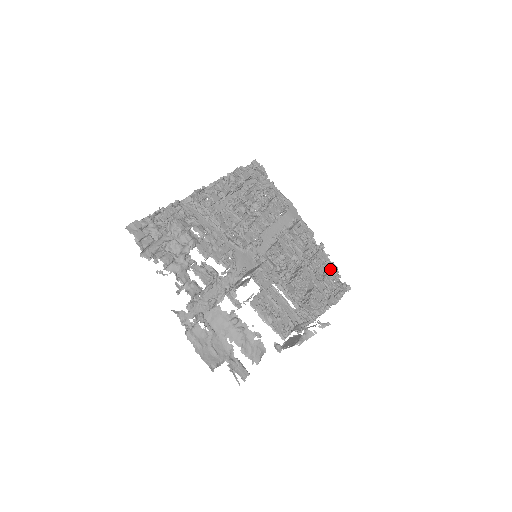
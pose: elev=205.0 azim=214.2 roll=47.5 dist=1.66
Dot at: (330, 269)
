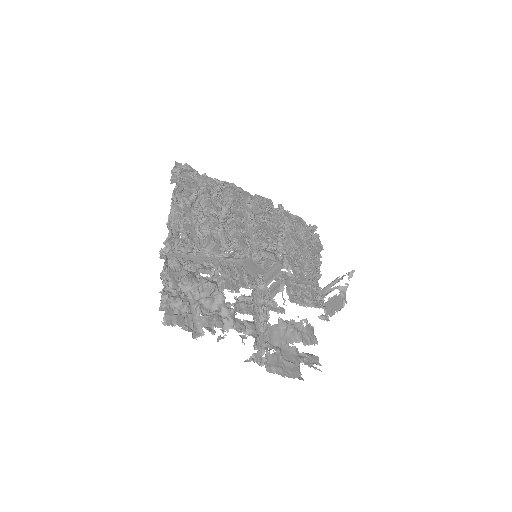
Dot at: (300, 223)
